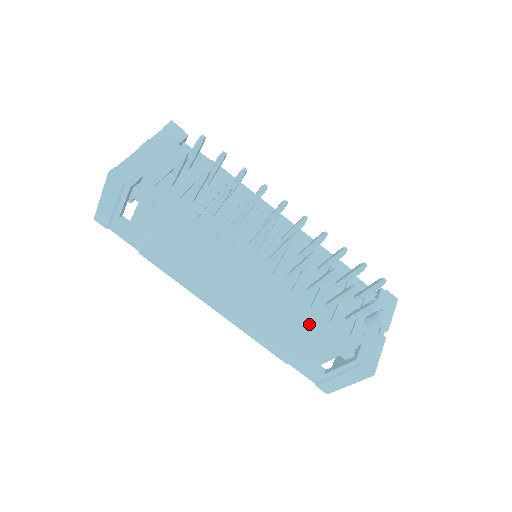
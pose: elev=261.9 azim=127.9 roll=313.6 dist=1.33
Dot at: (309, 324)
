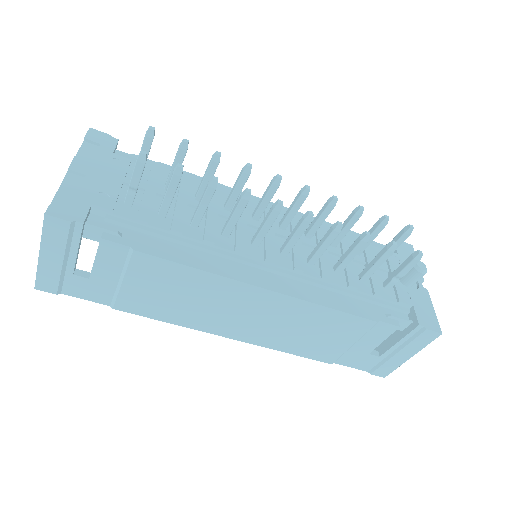
Dot at: (355, 308)
